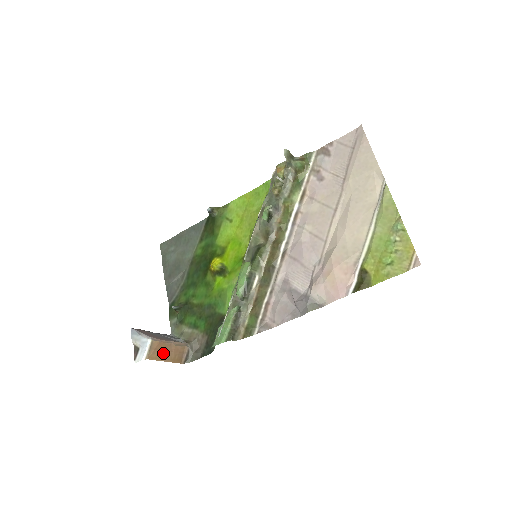
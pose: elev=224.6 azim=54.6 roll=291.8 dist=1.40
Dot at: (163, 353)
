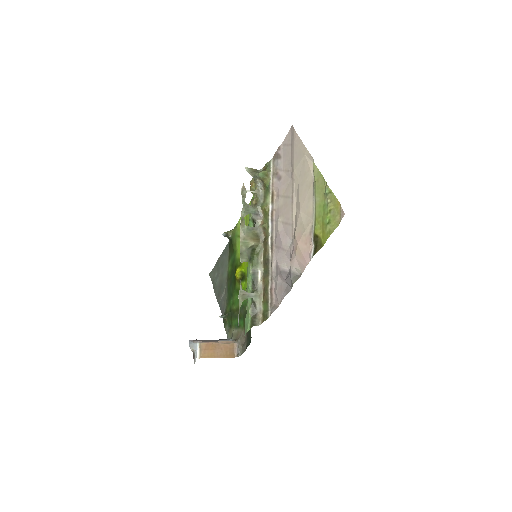
Dot at: (214, 352)
